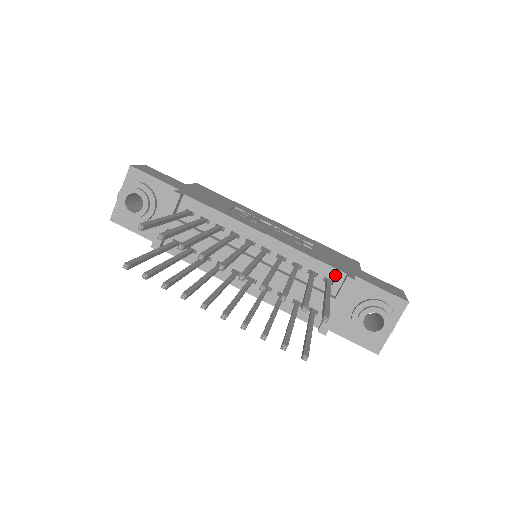
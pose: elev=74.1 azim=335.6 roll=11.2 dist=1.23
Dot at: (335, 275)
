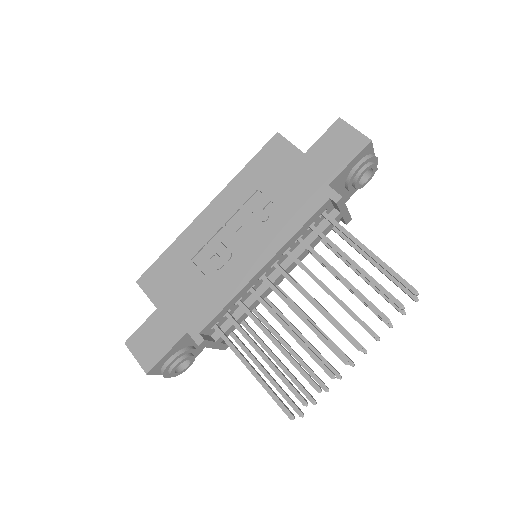
Dot at: (324, 208)
